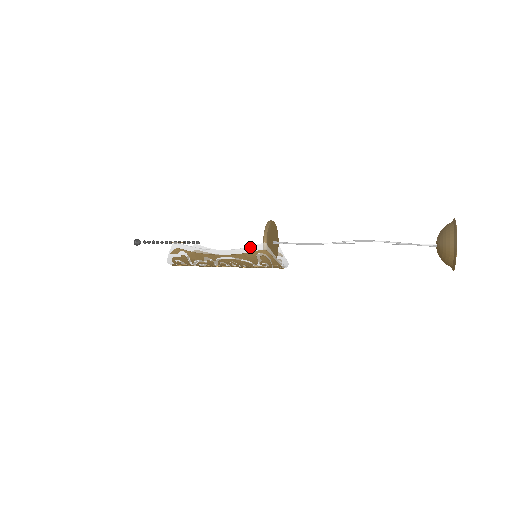
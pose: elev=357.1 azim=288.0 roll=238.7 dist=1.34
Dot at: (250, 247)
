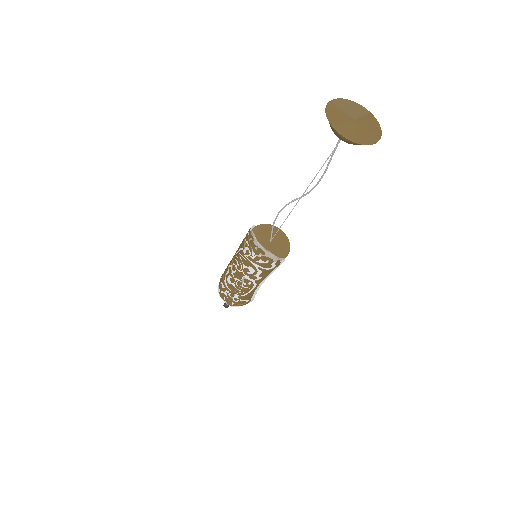
Dot at: occluded
